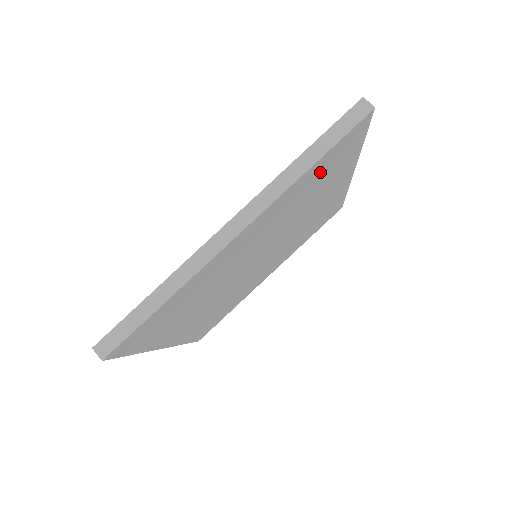
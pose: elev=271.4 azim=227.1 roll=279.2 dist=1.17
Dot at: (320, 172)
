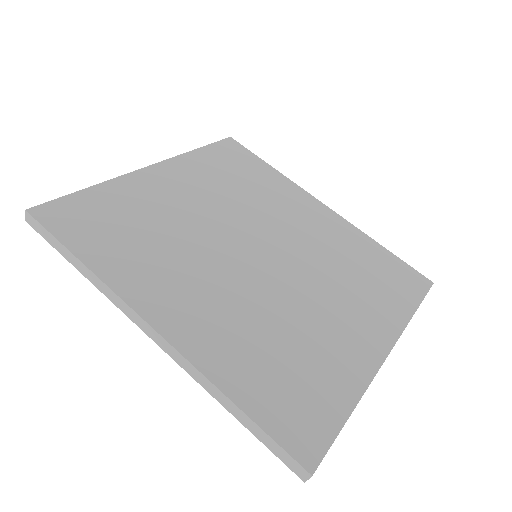
Dot at: (224, 163)
